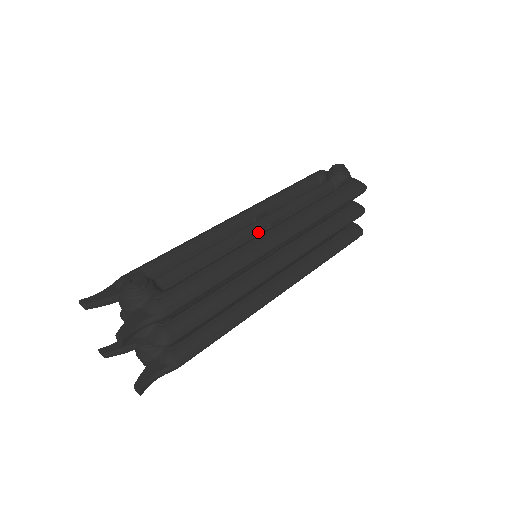
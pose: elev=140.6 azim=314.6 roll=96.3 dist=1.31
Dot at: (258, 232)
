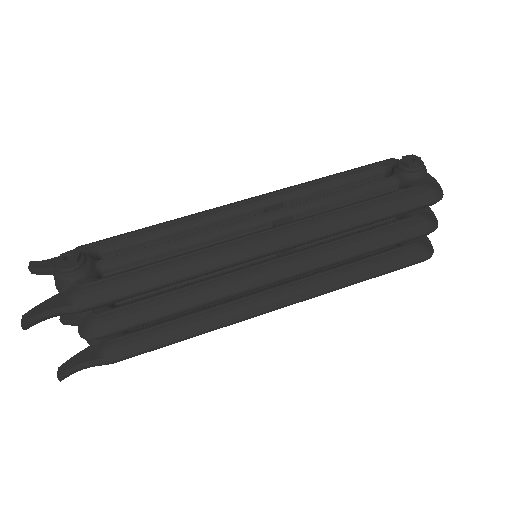
Dot at: (254, 229)
